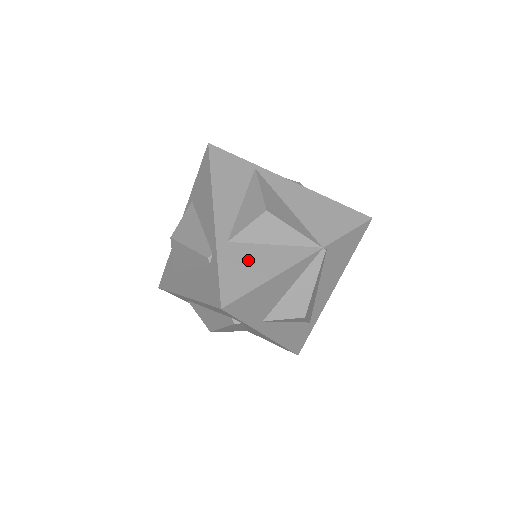
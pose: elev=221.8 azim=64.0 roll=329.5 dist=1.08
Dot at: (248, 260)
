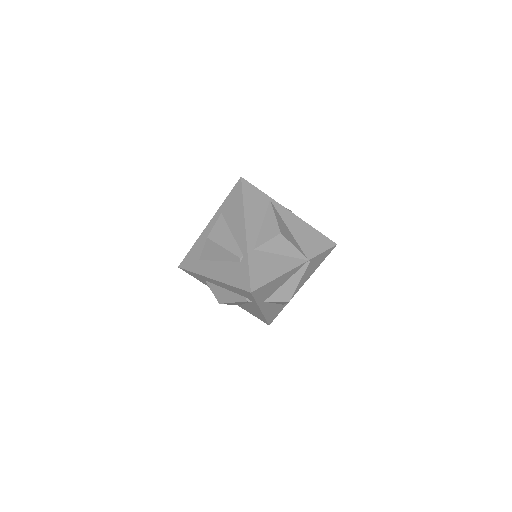
Dot at: (266, 263)
